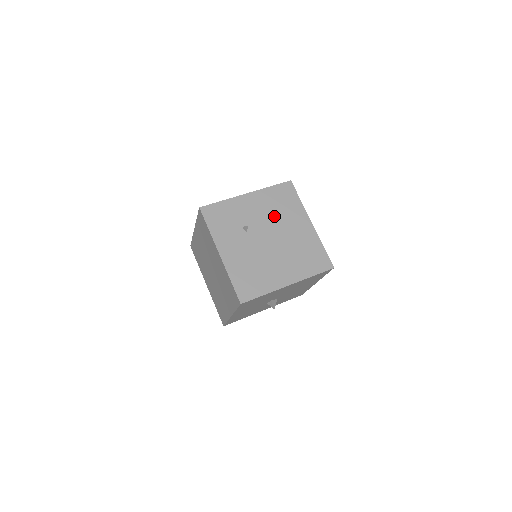
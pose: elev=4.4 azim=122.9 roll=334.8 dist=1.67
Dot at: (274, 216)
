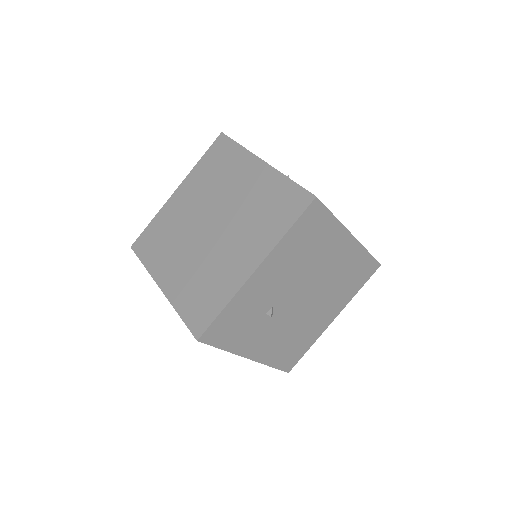
Dot at: (302, 268)
